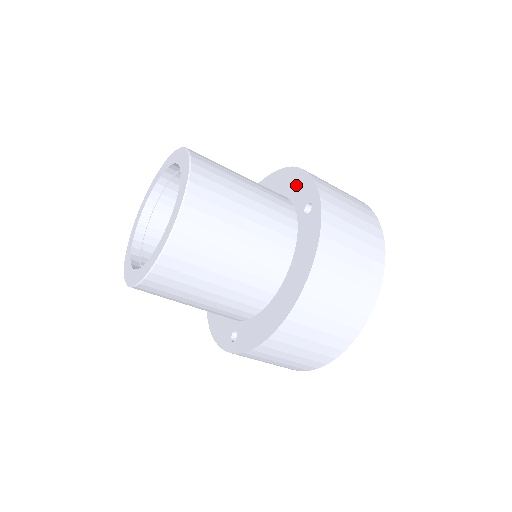
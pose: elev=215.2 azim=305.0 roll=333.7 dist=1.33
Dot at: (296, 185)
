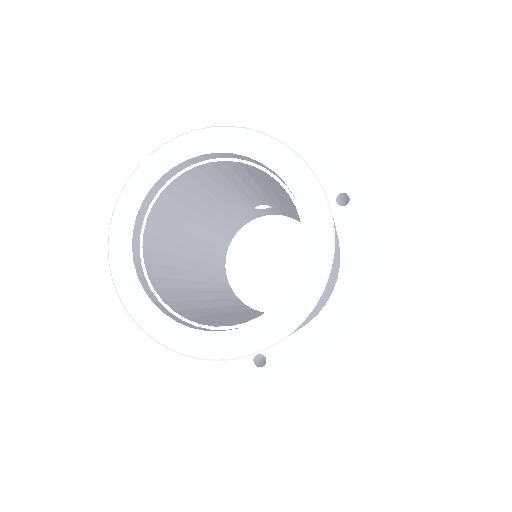
Dot at: occluded
